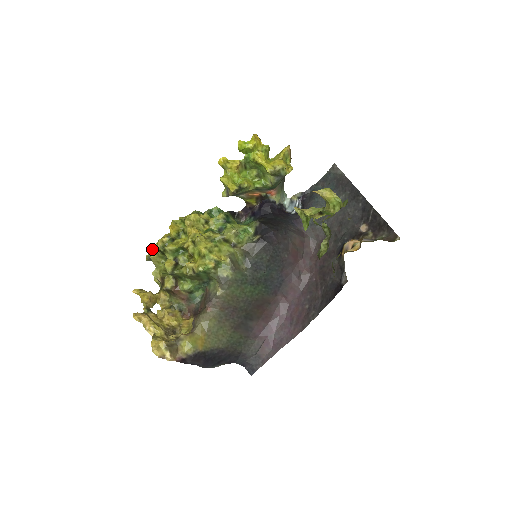
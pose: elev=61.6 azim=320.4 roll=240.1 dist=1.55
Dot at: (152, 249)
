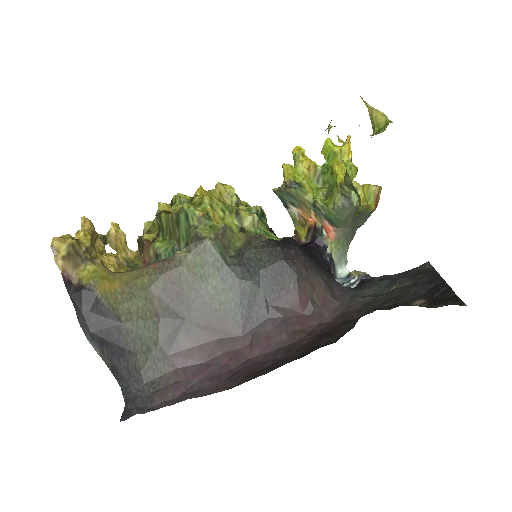
Dot at: occluded
